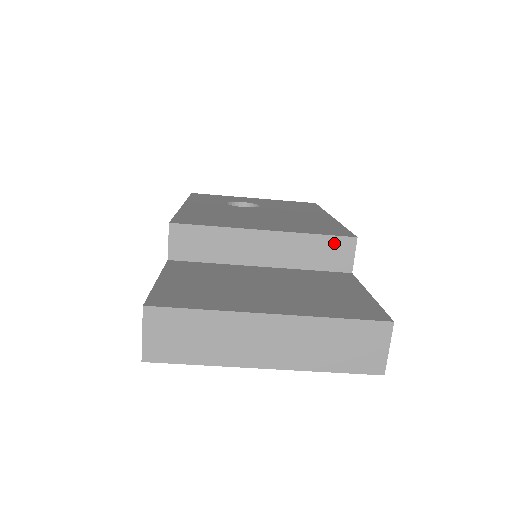
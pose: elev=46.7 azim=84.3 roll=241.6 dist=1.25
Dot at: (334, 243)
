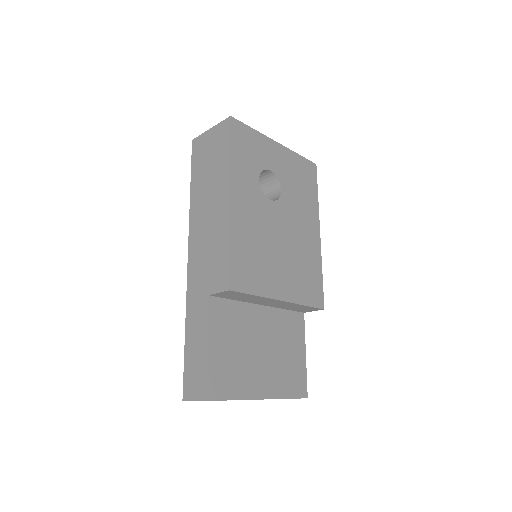
Dot at: (311, 308)
